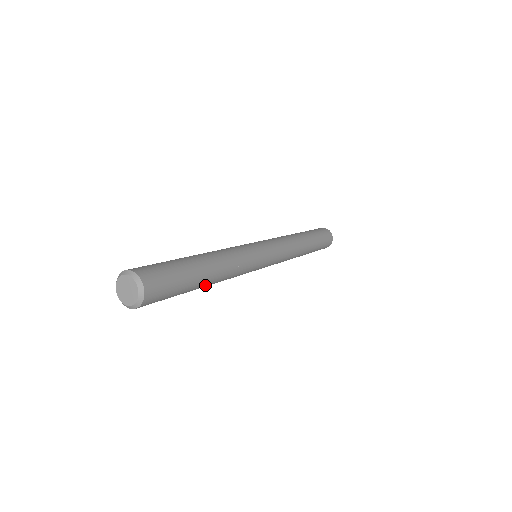
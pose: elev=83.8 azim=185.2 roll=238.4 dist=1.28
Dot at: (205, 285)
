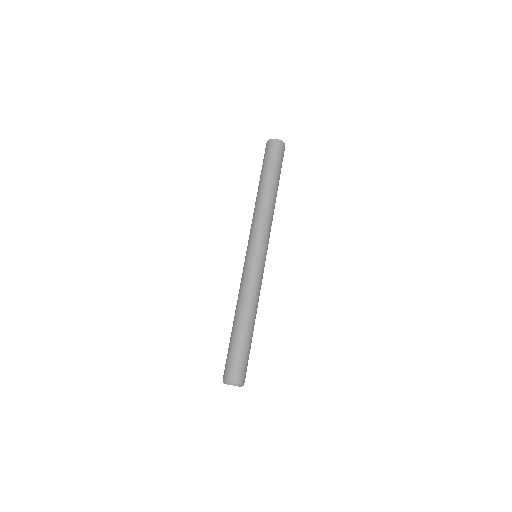
Dot at: occluded
